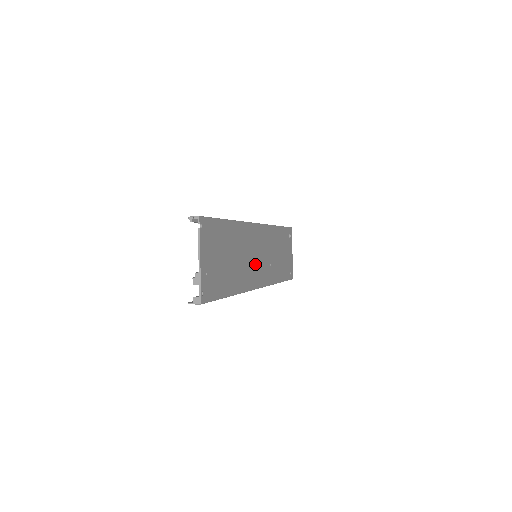
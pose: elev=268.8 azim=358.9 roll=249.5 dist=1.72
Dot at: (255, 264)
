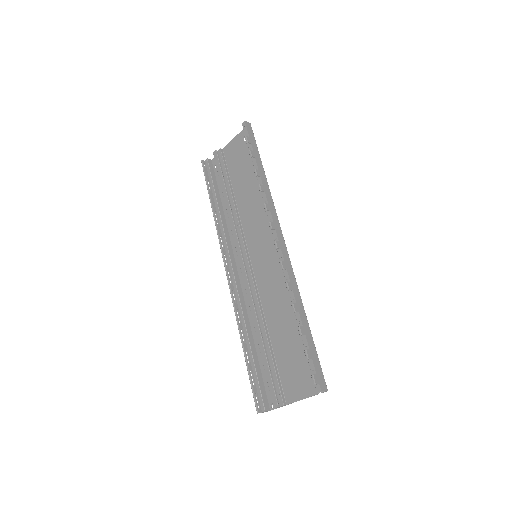
Dot at: (254, 269)
